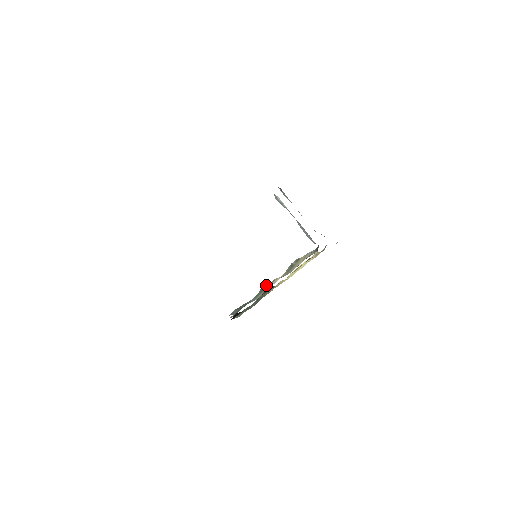
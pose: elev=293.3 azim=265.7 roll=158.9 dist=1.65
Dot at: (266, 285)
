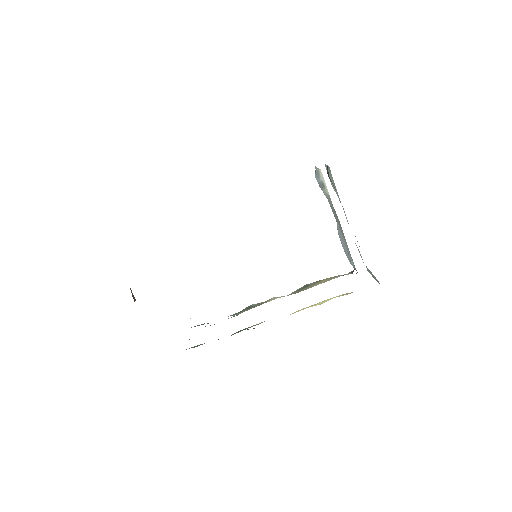
Dot at: (258, 303)
